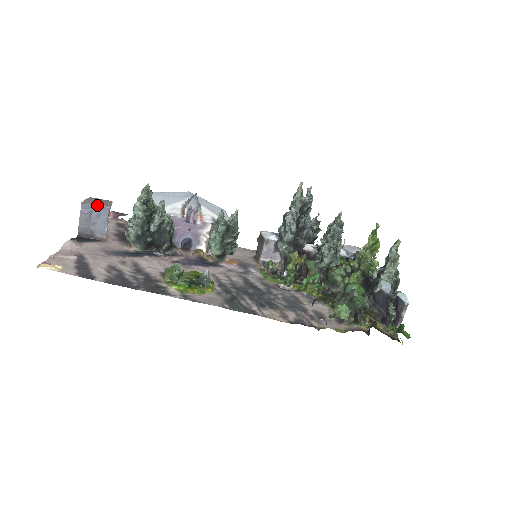
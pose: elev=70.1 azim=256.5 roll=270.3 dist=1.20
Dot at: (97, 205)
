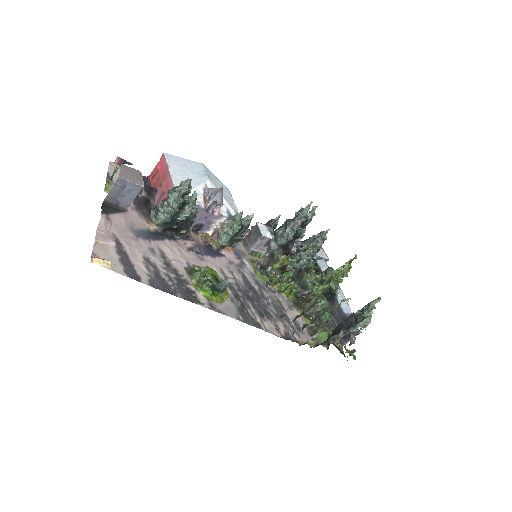
Dot at: (133, 182)
